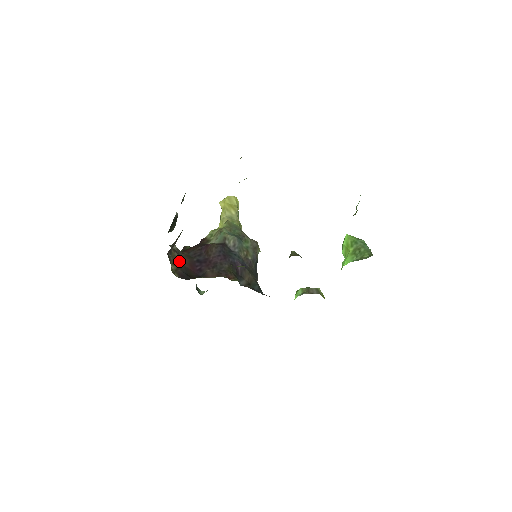
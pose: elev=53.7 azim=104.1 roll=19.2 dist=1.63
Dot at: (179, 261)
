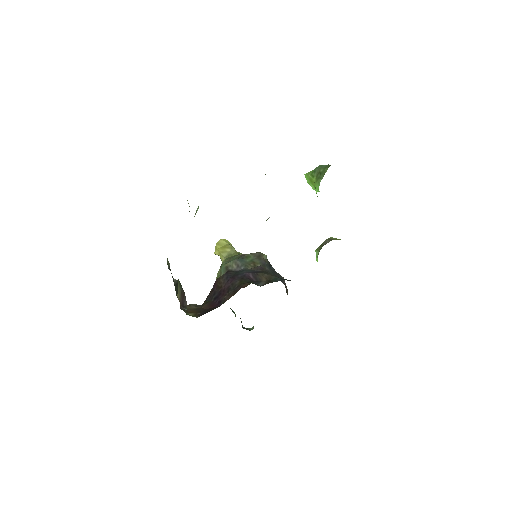
Dot at: (198, 309)
